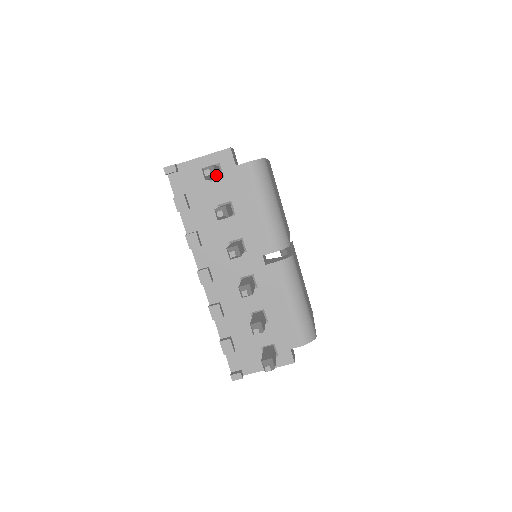
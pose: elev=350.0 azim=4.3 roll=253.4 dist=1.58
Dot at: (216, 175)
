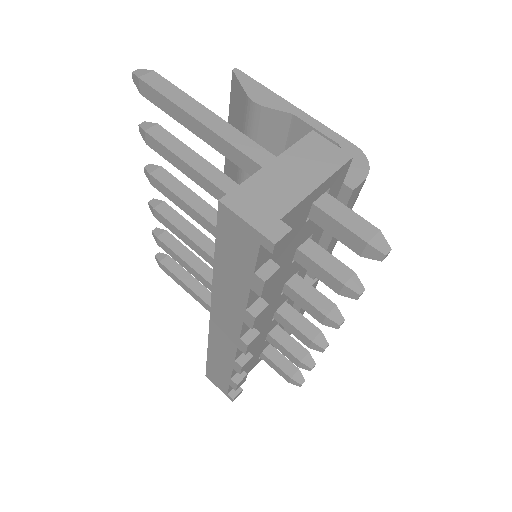
Dot at: occluded
